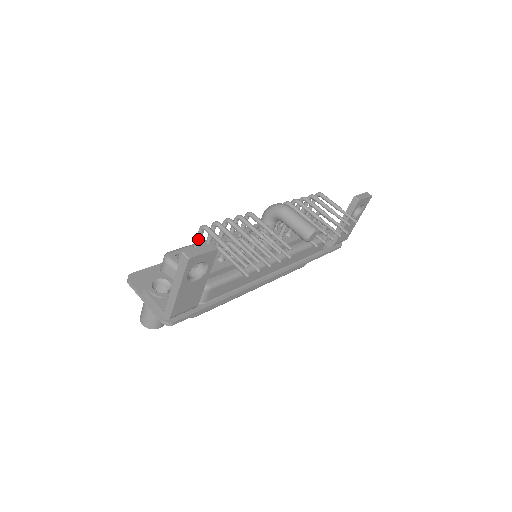
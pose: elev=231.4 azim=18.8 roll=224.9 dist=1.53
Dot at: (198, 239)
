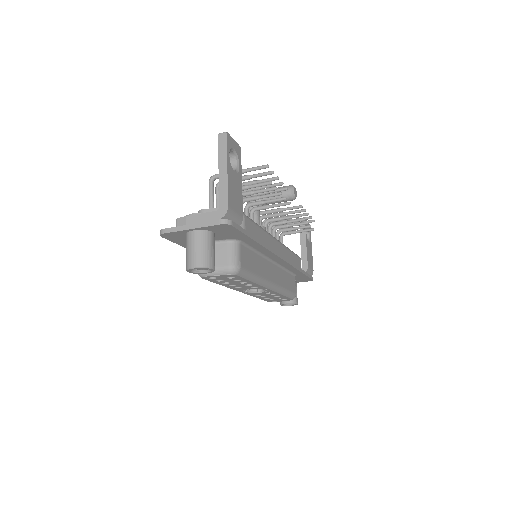
Dot at: (211, 191)
